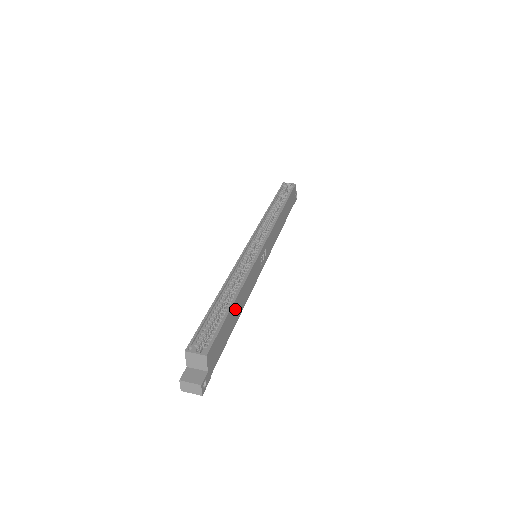
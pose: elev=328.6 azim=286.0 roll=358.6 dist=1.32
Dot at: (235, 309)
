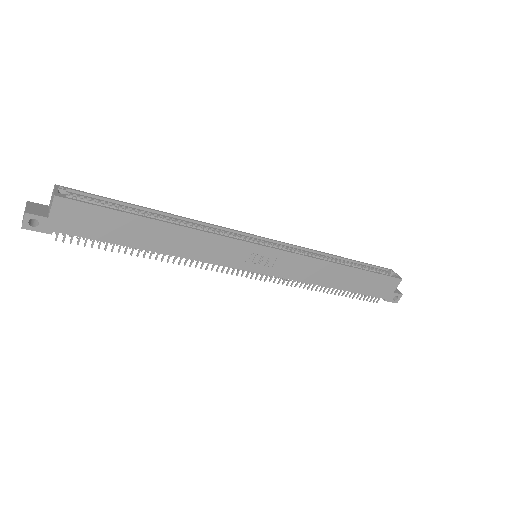
Dot at: (151, 231)
